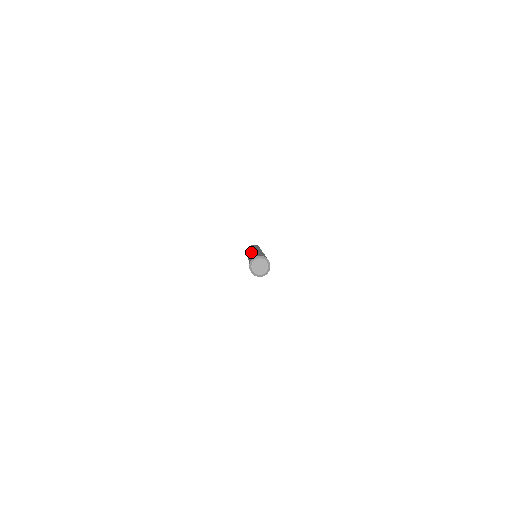
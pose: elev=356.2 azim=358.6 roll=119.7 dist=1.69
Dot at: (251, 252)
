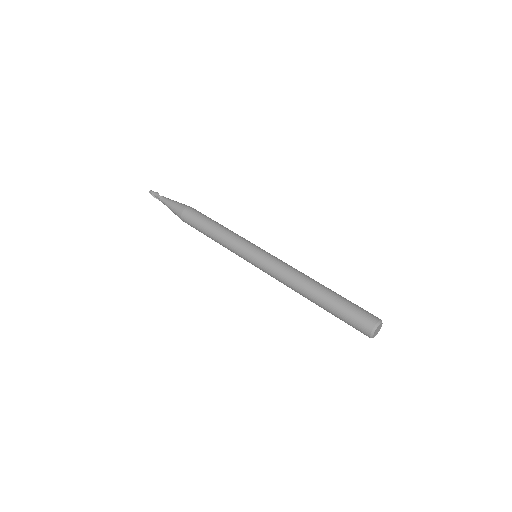
Dot at: (288, 285)
